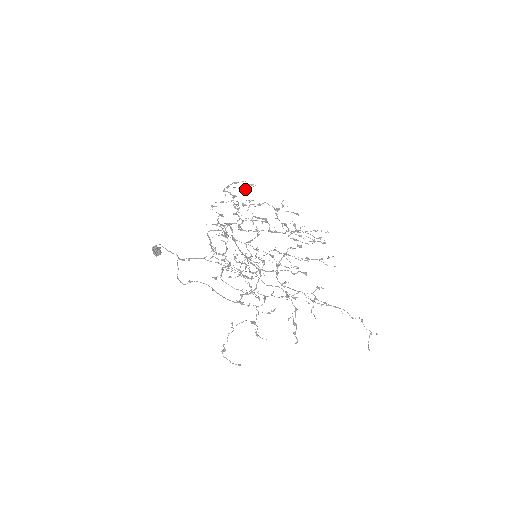
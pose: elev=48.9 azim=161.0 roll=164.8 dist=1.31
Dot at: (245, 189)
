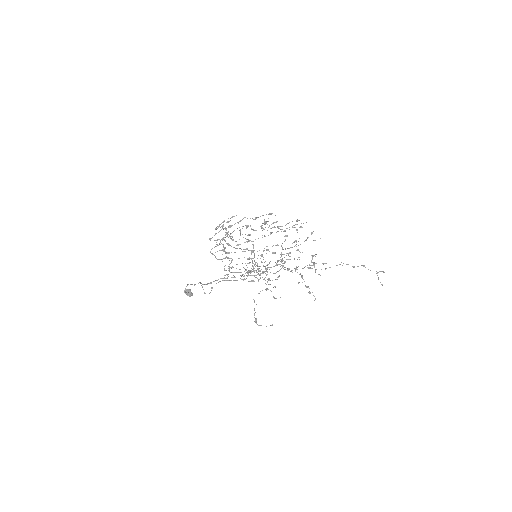
Dot at: (230, 220)
